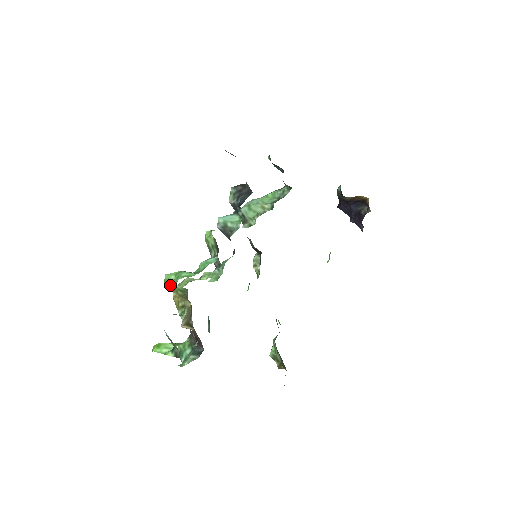
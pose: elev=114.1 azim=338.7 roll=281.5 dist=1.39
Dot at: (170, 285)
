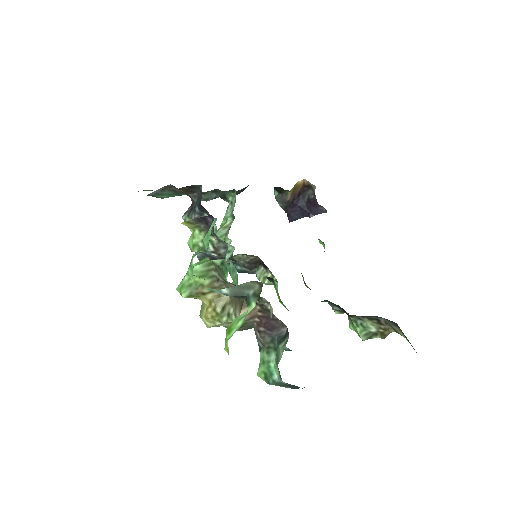
Dot at: (189, 288)
